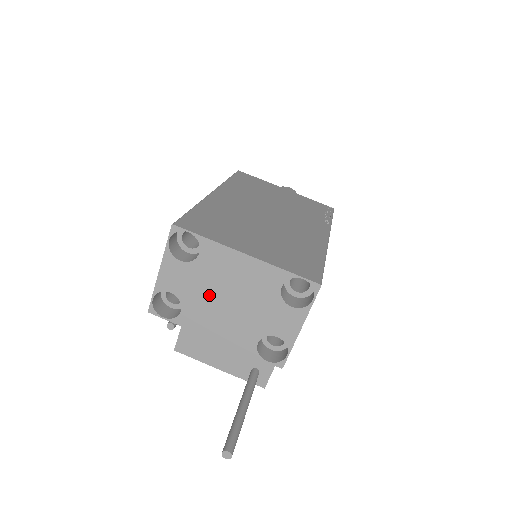
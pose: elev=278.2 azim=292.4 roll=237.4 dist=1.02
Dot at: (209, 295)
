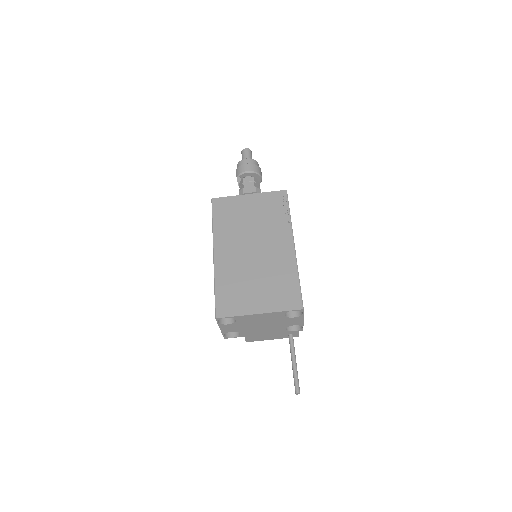
Dot at: (251, 327)
